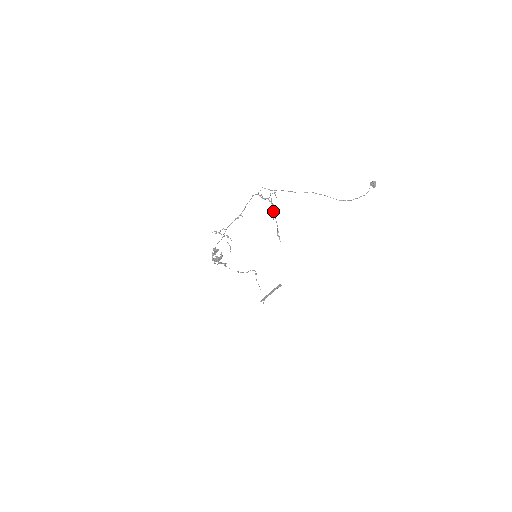
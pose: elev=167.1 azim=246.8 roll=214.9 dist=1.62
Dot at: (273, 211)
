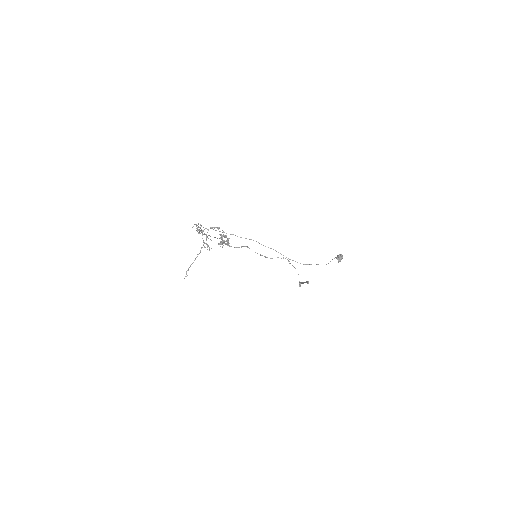
Dot at: (201, 247)
